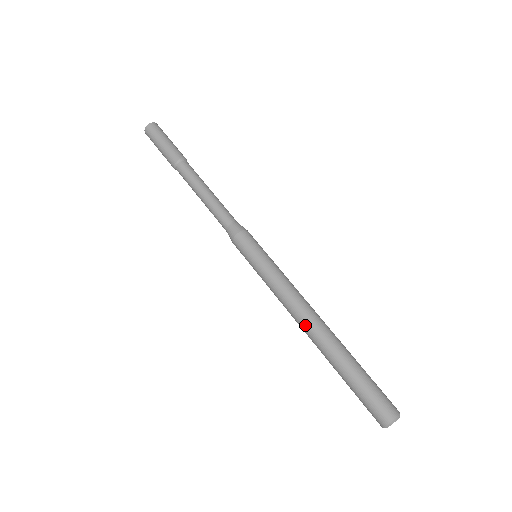
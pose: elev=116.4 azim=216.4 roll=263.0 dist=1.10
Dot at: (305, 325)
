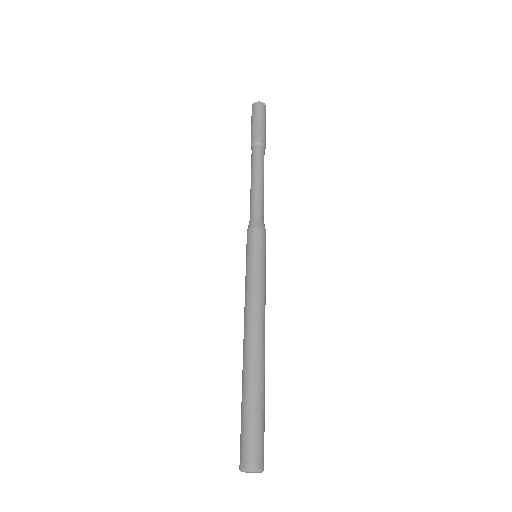
Dot at: (246, 337)
